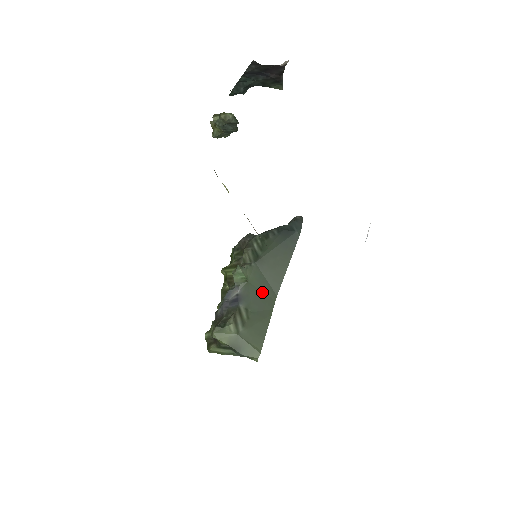
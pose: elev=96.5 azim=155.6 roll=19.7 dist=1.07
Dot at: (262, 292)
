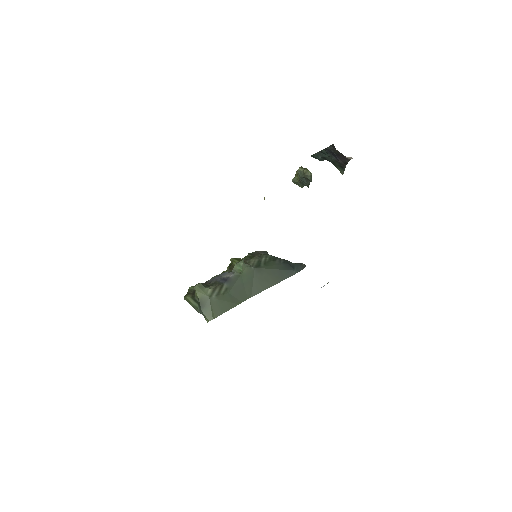
Dot at: (244, 287)
